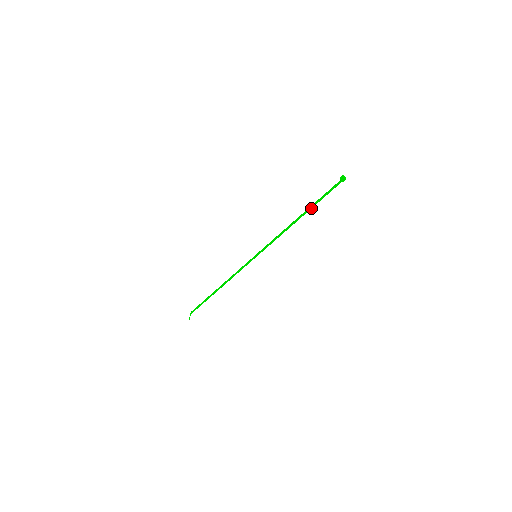
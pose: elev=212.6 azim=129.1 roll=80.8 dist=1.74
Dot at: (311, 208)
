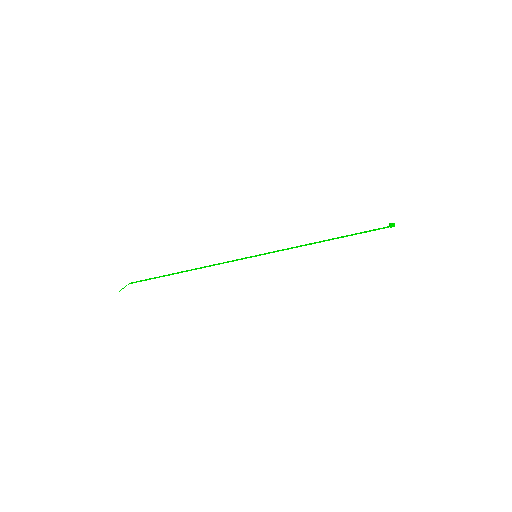
Dot at: (346, 236)
